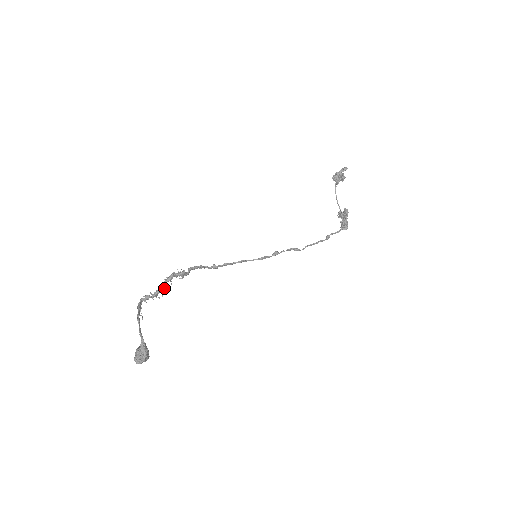
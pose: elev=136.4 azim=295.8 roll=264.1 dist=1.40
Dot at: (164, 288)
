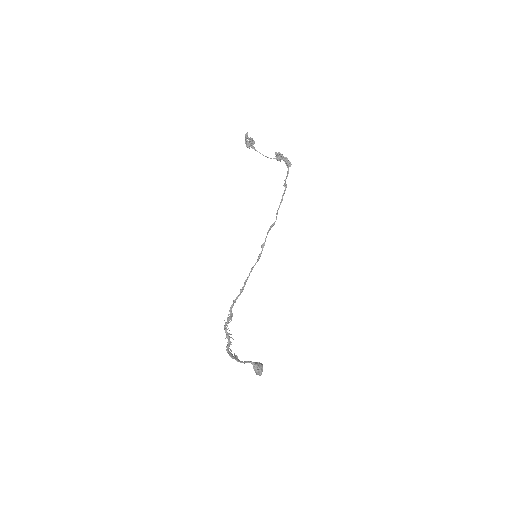
Dot at: occluded
